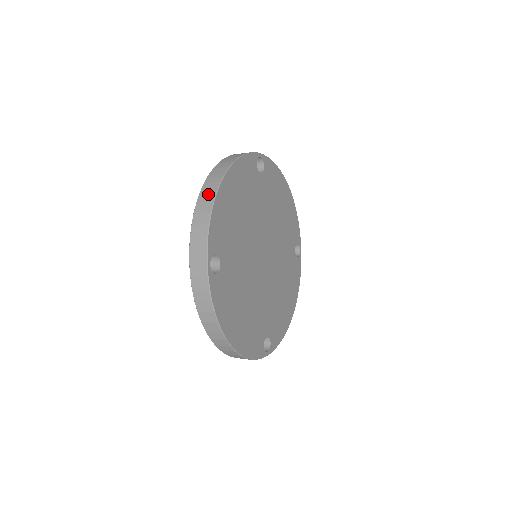
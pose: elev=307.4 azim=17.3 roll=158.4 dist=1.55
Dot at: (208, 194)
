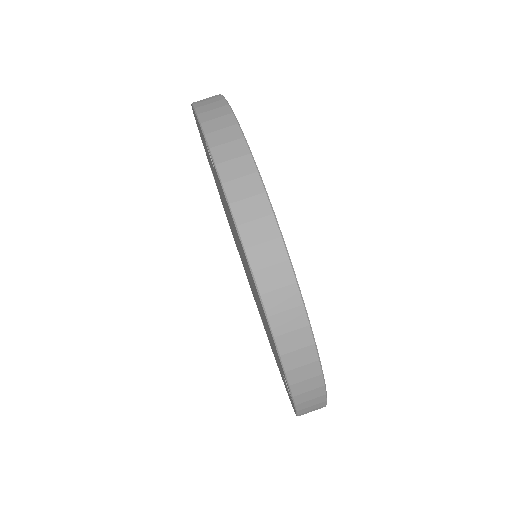
Dot at: occluded
